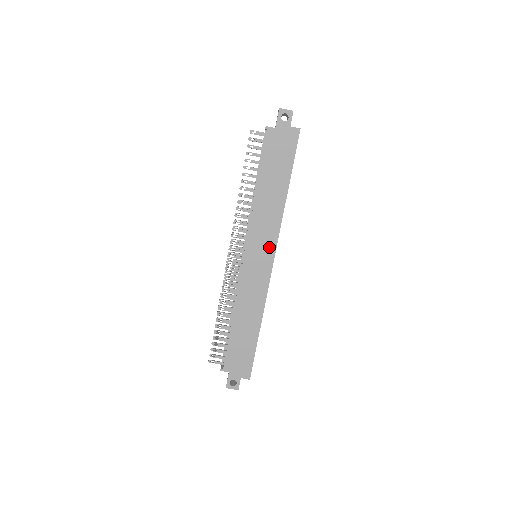
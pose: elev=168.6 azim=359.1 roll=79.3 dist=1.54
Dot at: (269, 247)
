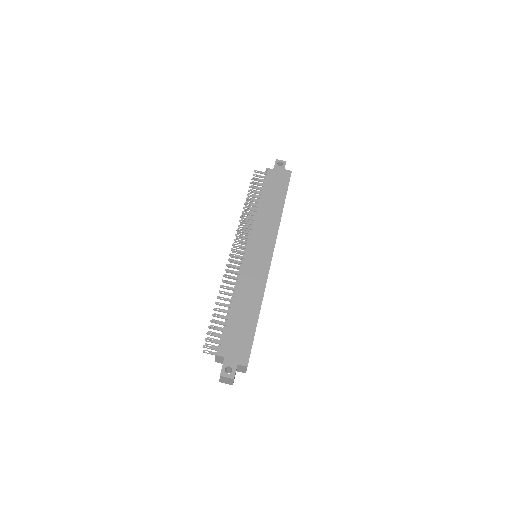
Dot at: (269, 244)
